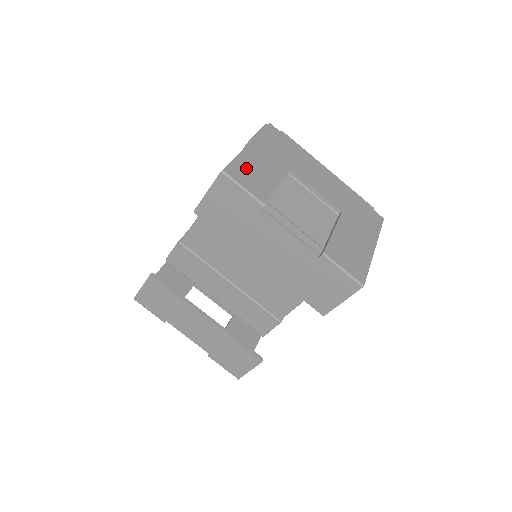
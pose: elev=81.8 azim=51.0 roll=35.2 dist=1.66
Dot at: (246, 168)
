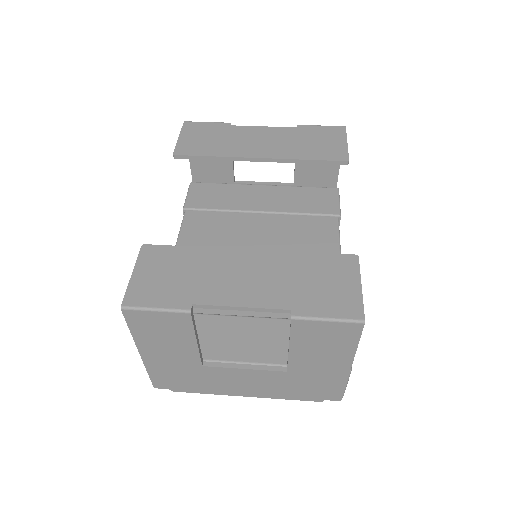
Dot at: occluded
